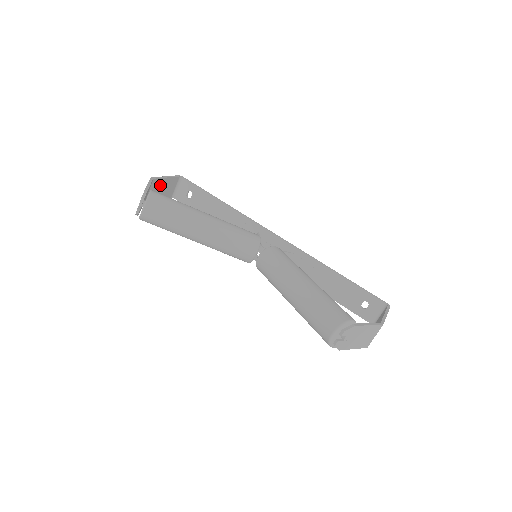
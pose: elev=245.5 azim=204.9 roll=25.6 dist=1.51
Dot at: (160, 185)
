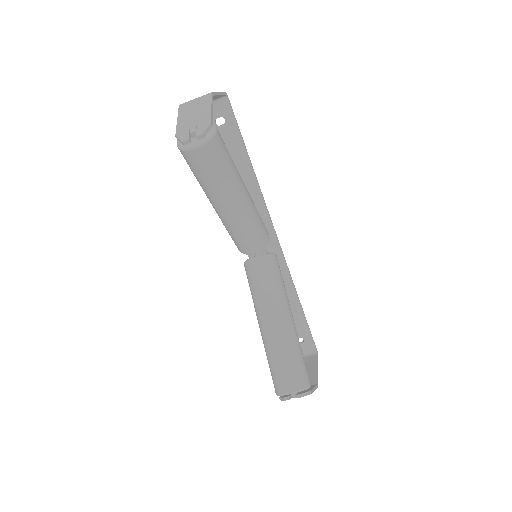
Dot at: occluded
